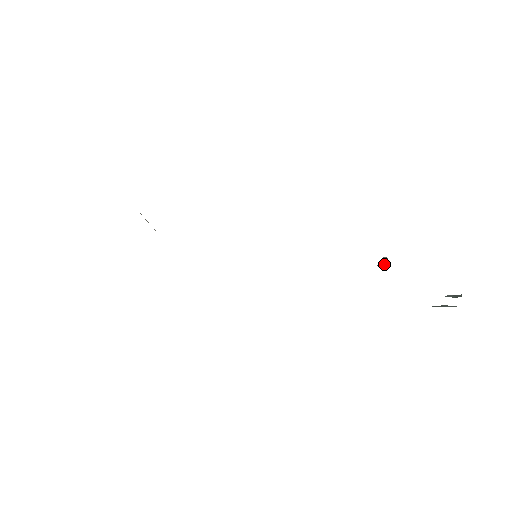
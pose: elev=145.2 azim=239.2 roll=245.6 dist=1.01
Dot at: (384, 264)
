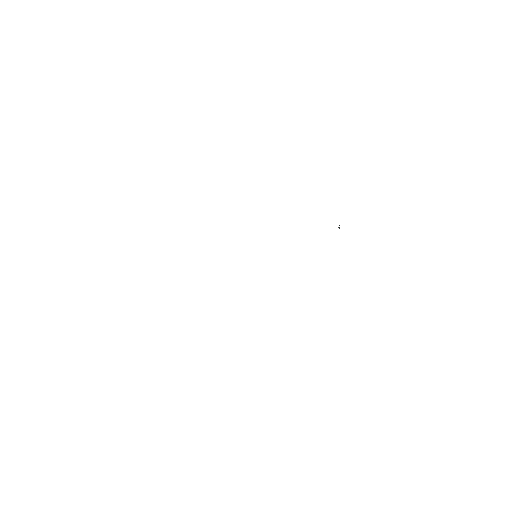
Dot at: occluded
